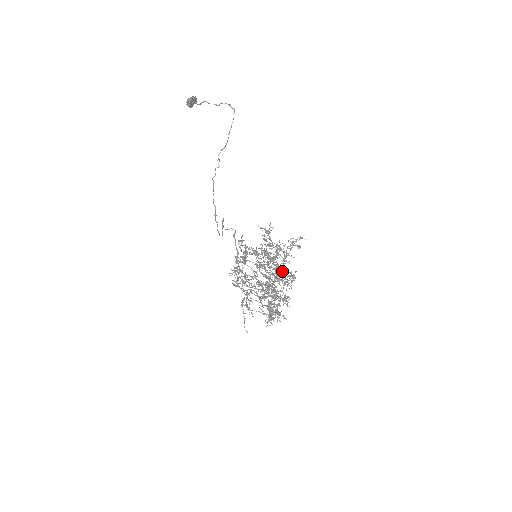
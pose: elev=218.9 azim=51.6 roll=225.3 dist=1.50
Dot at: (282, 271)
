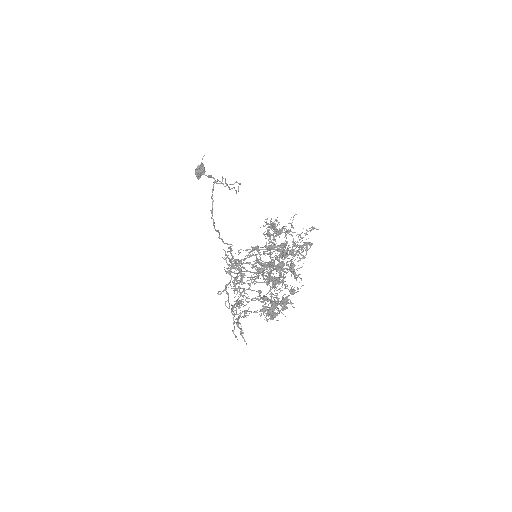
Dot at: occluded
